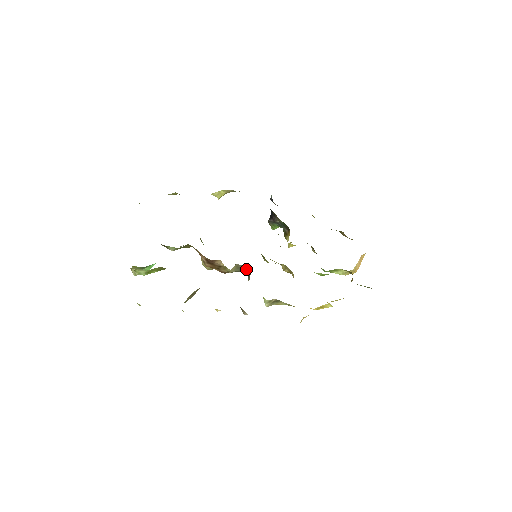
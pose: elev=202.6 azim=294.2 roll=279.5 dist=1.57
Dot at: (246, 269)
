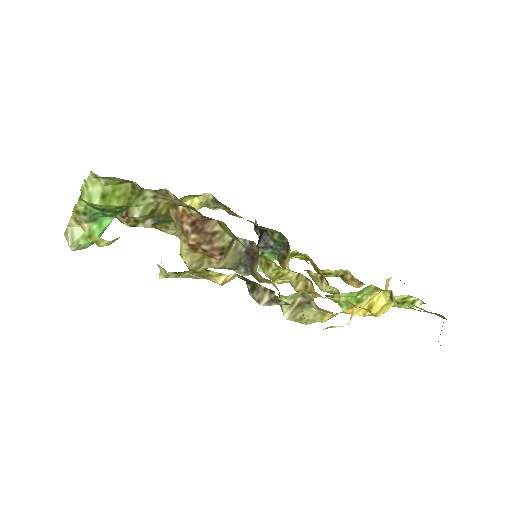
Dot at: (250, 250)
